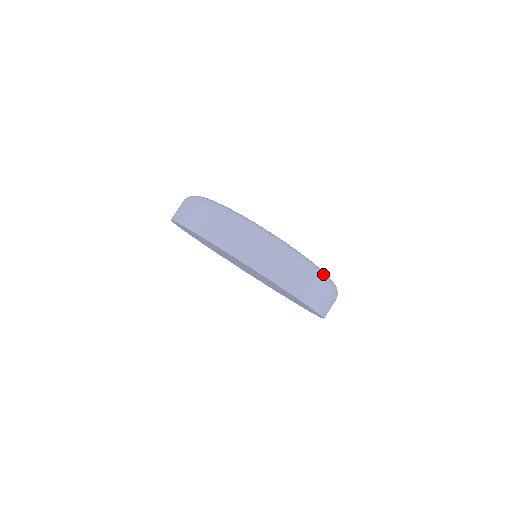
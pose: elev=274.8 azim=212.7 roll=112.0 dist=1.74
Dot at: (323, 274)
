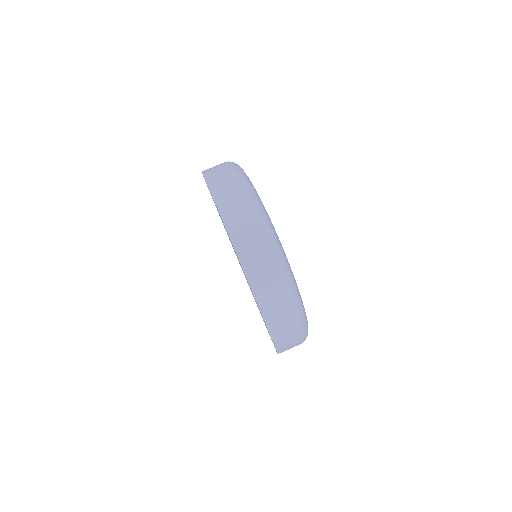
Dot at: (285, 264)
